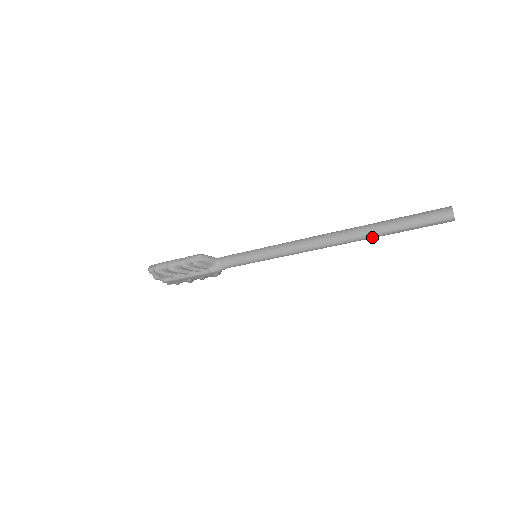
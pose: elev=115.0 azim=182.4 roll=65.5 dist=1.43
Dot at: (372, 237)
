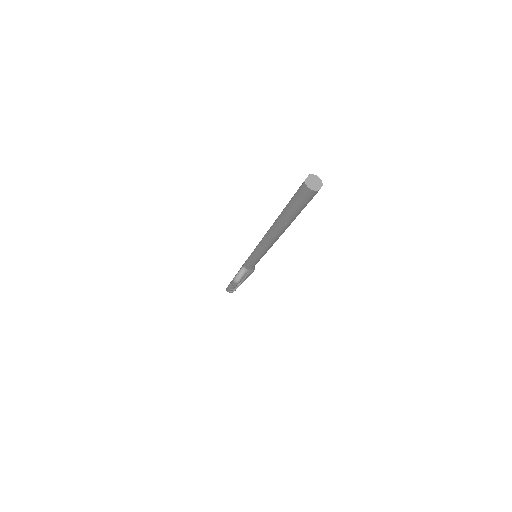
Dot at: occluded
